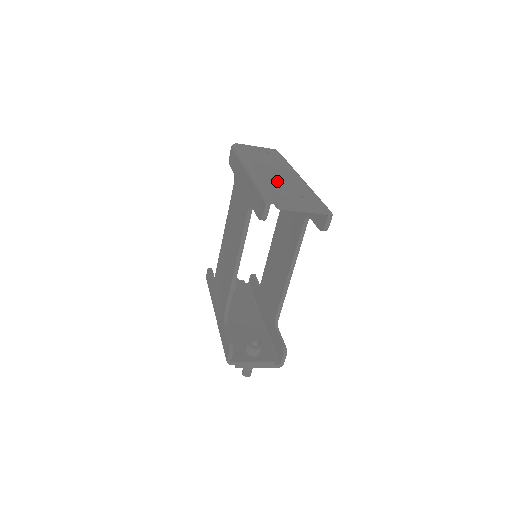
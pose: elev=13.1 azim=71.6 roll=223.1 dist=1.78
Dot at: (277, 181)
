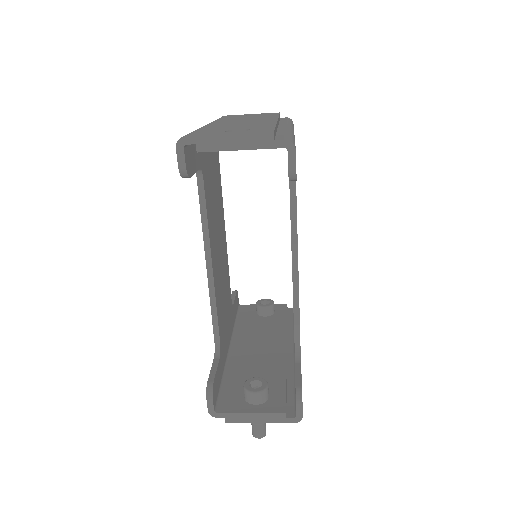
Dot at: (227, 126)
